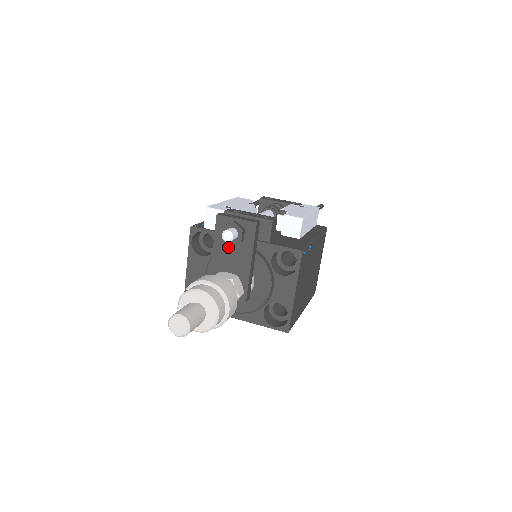
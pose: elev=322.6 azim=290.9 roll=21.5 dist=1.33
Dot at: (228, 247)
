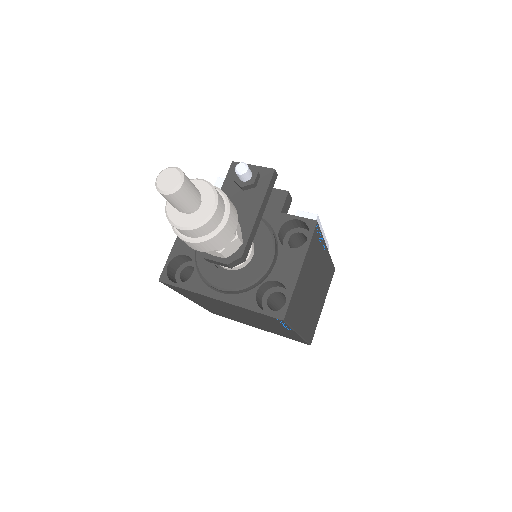
Dot at: (236, 194)
